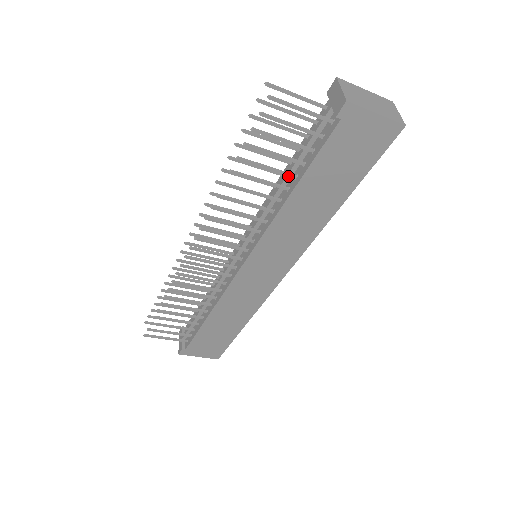
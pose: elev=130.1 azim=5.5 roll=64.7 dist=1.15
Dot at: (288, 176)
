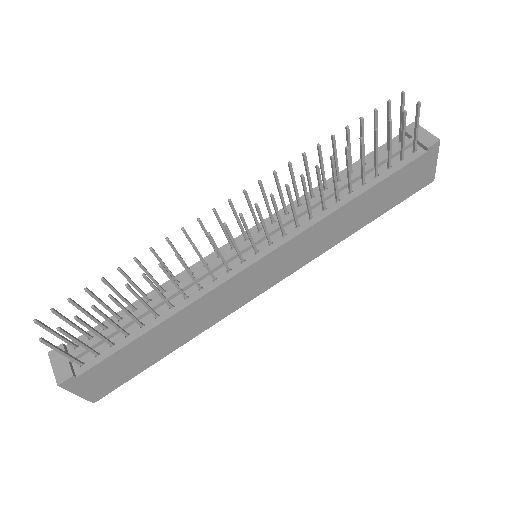
Dot at: (363, 179)
